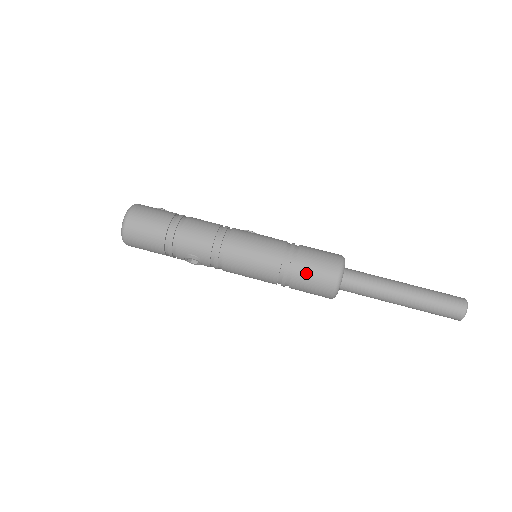
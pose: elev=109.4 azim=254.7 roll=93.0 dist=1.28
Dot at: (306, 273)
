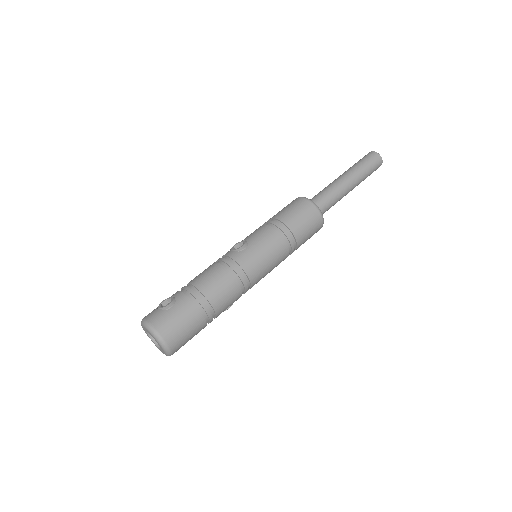
Dot at: (305, 238)
